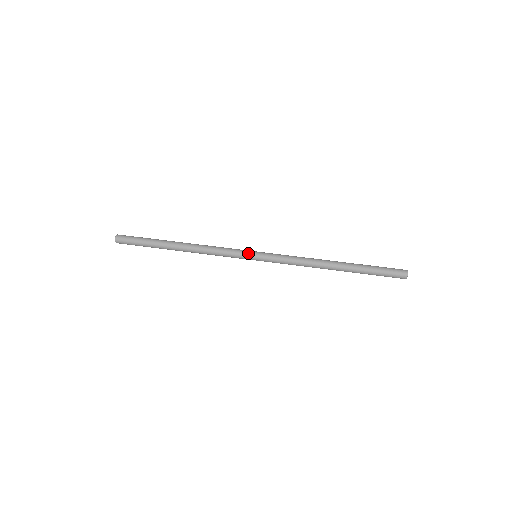
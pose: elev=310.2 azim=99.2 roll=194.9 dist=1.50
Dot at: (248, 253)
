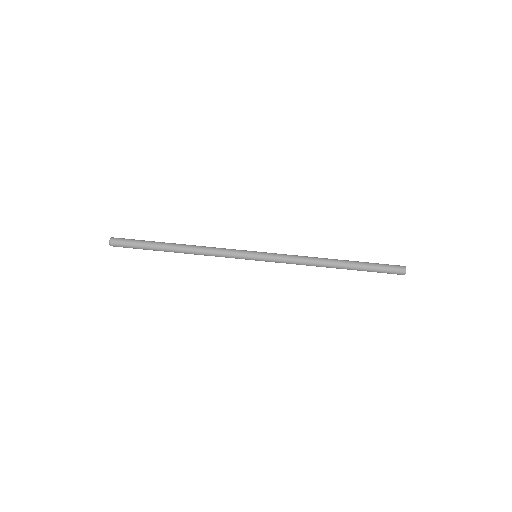
Dot at: (248, 253)
